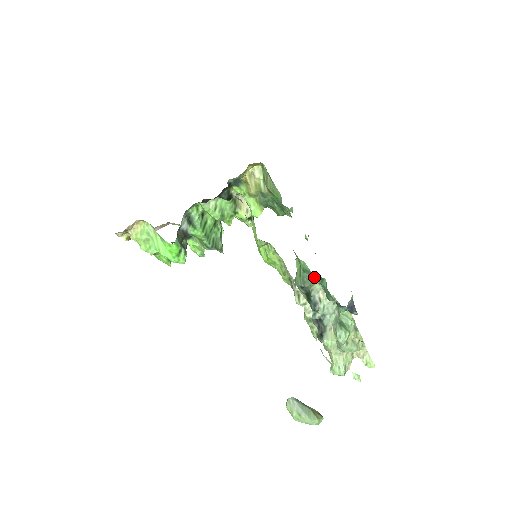
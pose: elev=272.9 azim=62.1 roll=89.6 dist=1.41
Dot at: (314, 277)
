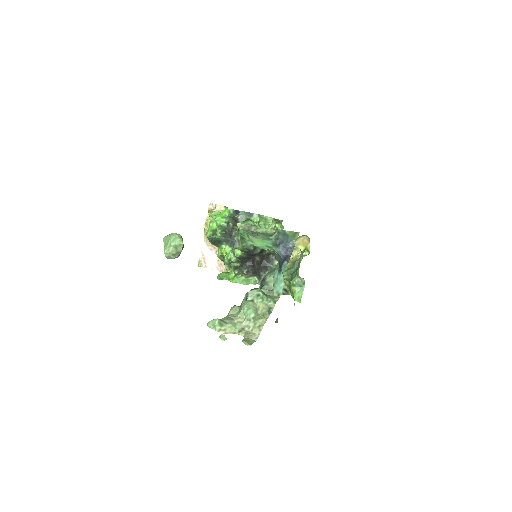
Dot at: occluded
